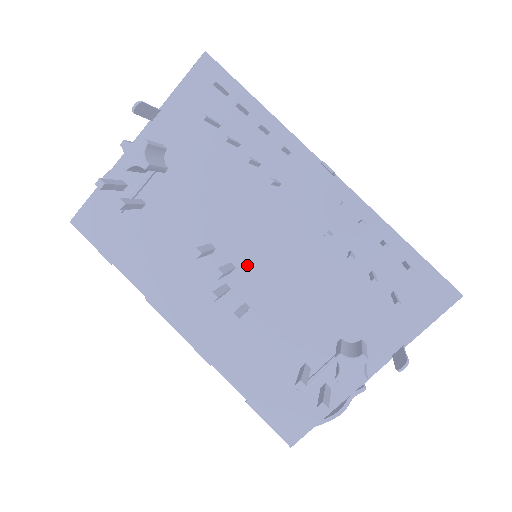
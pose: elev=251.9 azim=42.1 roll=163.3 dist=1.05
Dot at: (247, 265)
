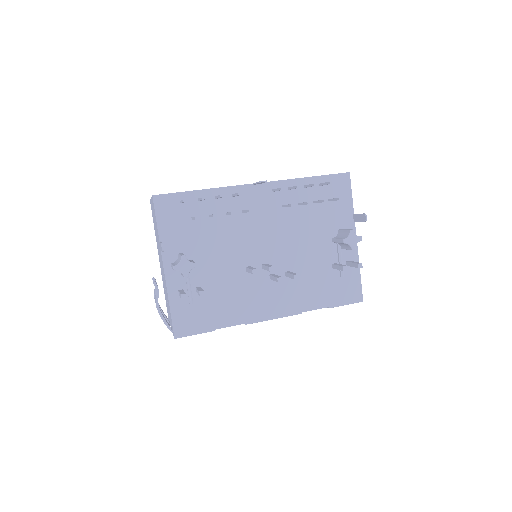
Dot at: (269, 257)
